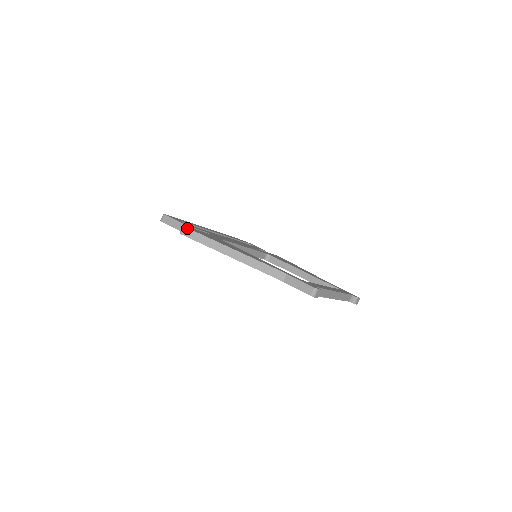
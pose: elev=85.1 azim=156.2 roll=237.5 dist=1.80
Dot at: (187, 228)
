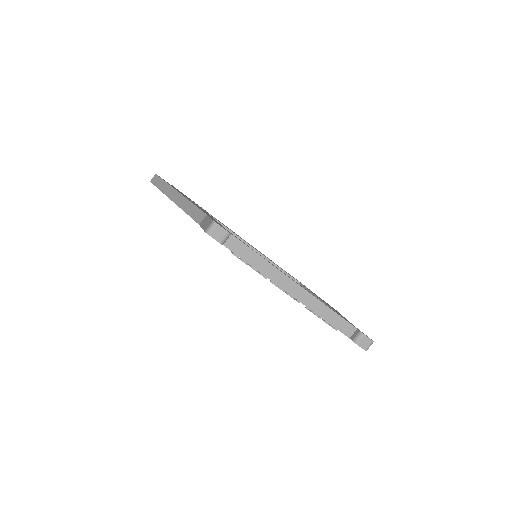
Dot at: (157, 175)
